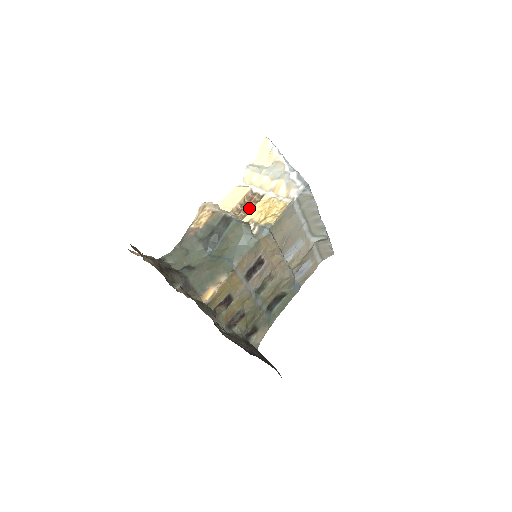
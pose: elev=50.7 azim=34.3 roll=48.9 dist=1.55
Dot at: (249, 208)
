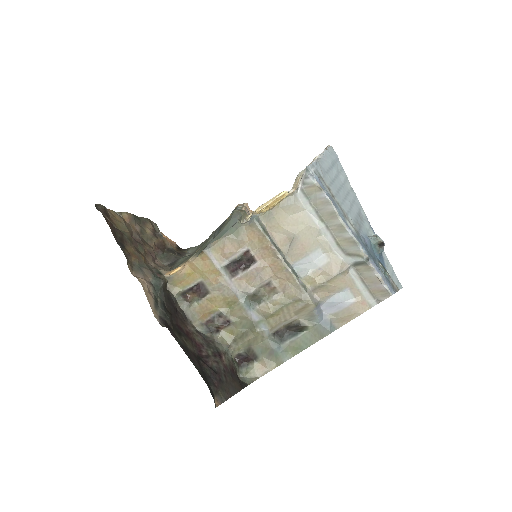
Dot at: occluded
